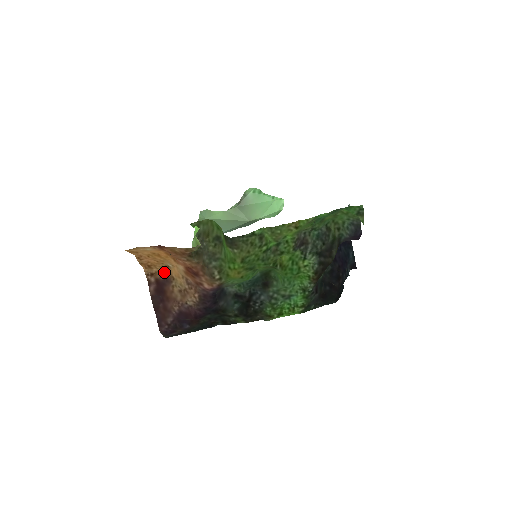
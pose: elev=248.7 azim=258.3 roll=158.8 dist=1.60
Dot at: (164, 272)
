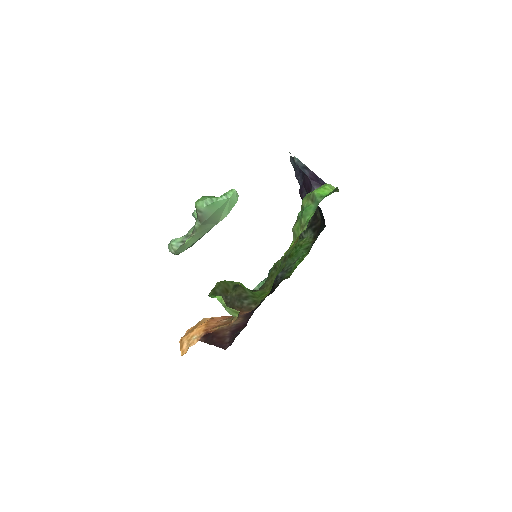
Dot at: occluded
